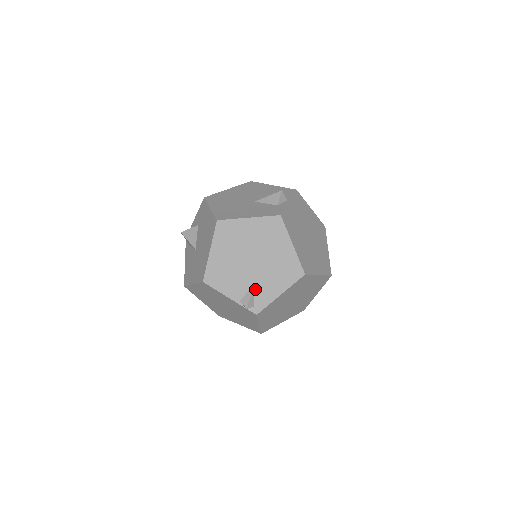
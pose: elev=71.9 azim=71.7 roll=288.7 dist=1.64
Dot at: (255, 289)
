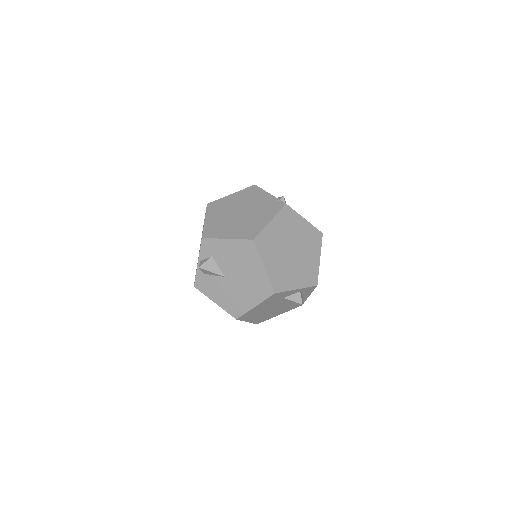
Dot at: occluded
